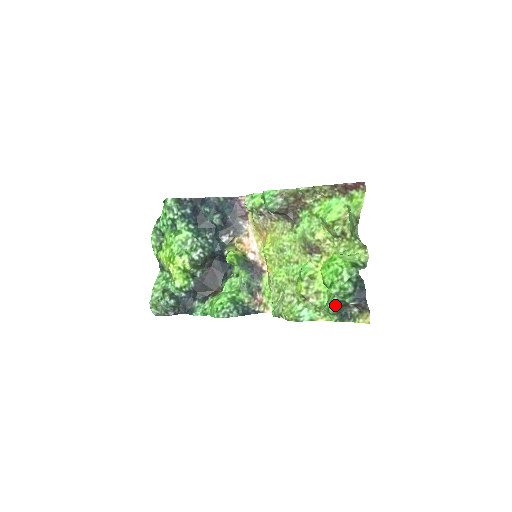
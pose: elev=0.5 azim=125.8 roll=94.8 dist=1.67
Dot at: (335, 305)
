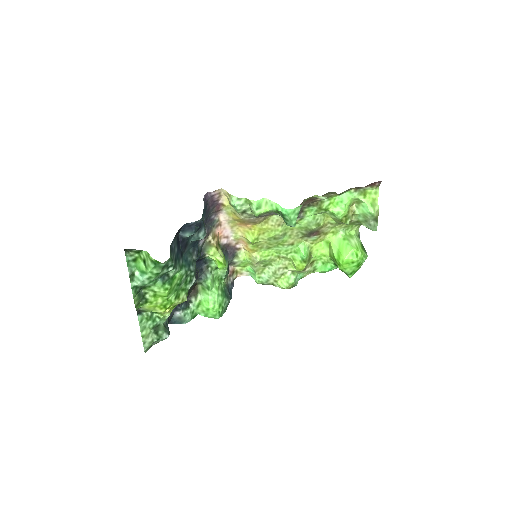
Dot at: occluded
